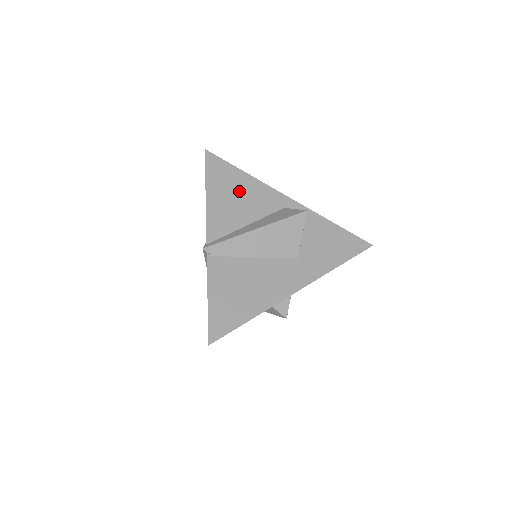
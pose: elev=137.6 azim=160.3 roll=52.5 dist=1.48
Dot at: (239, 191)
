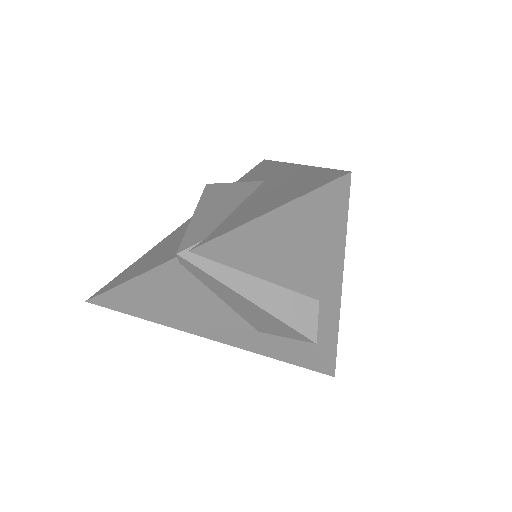
Dot at: (304, 249)
